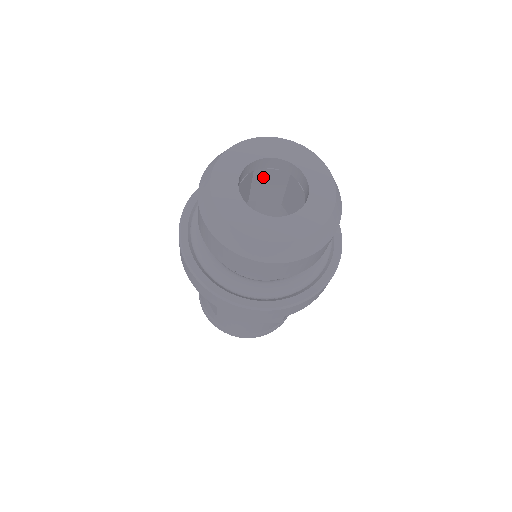
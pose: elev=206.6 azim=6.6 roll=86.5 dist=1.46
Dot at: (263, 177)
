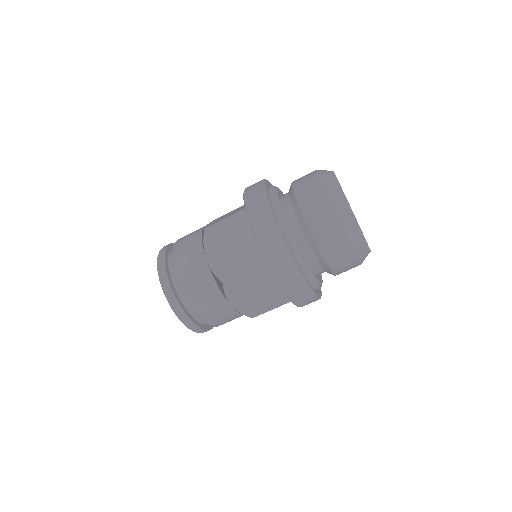
Dot at: occluded
